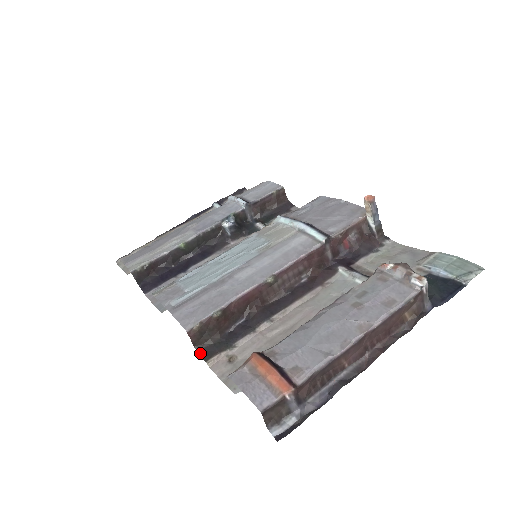
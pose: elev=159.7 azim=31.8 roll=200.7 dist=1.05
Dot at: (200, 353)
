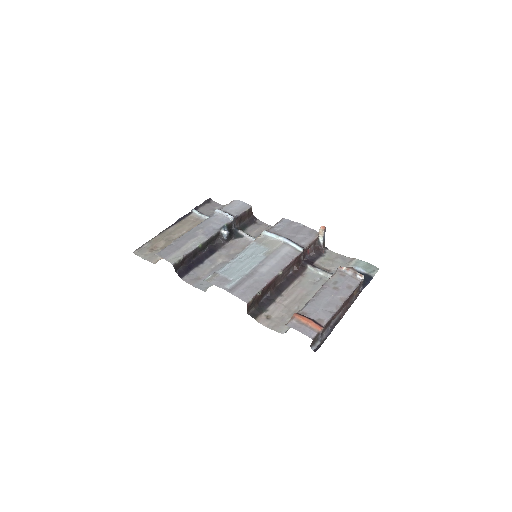
Dot at: (250, 315)
